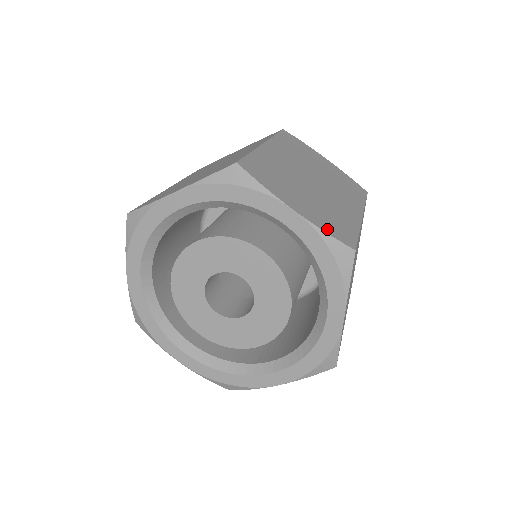
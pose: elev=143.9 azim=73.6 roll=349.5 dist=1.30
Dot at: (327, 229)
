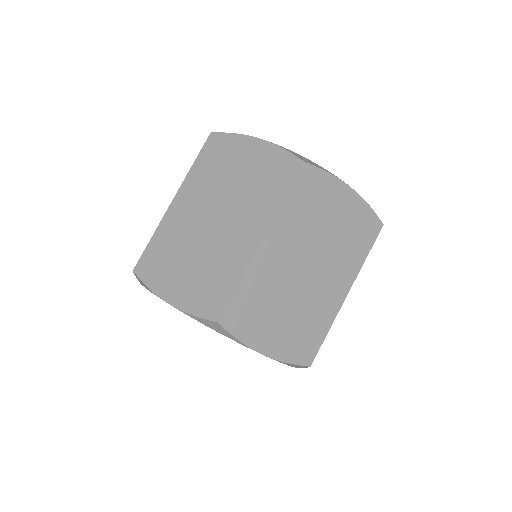
Dot at: (290, 357)
